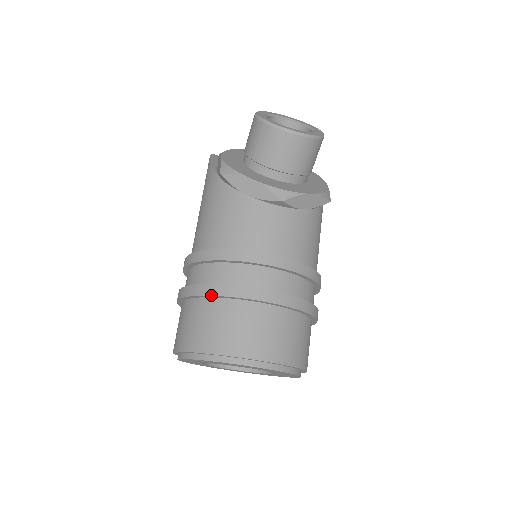
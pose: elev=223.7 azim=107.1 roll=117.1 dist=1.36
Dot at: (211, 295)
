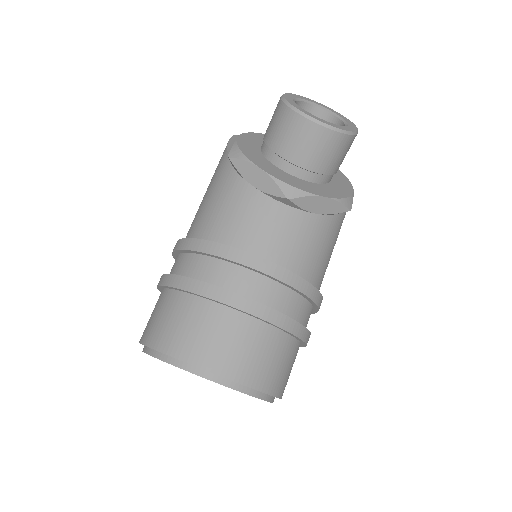
Dot at: (184, 290)
